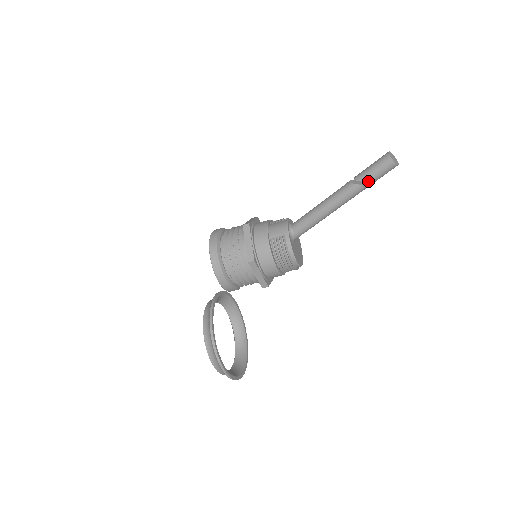
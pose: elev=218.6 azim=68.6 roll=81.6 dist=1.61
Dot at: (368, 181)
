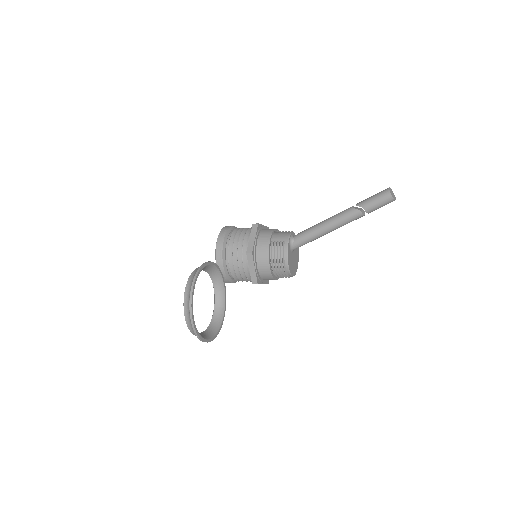
Dot at: (366, 208)
